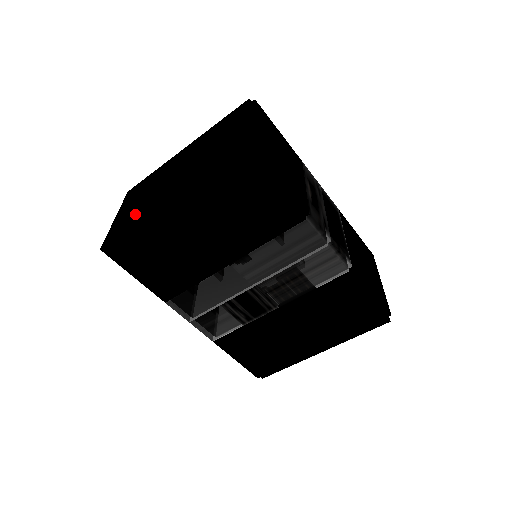
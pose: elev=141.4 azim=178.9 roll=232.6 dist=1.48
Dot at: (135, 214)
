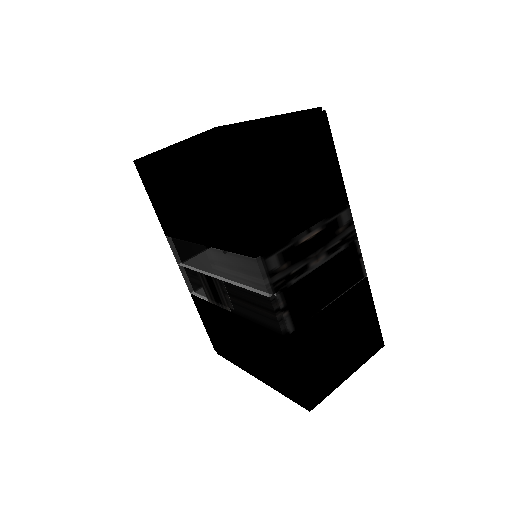
Dot at: (168, 150)
